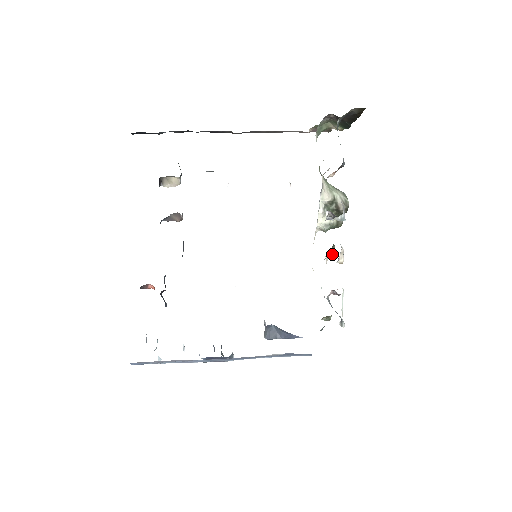
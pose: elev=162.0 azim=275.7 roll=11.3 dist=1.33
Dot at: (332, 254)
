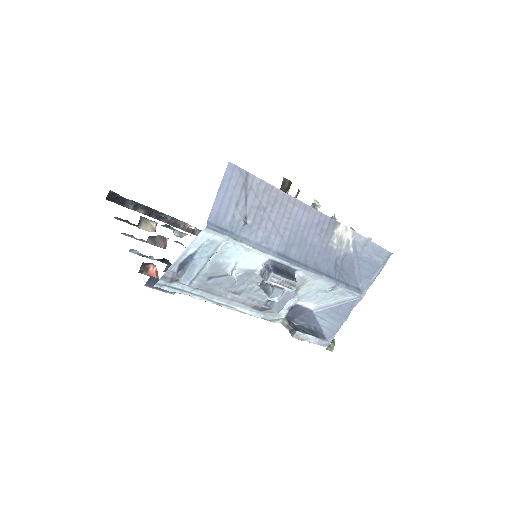
Dot at: occluded
